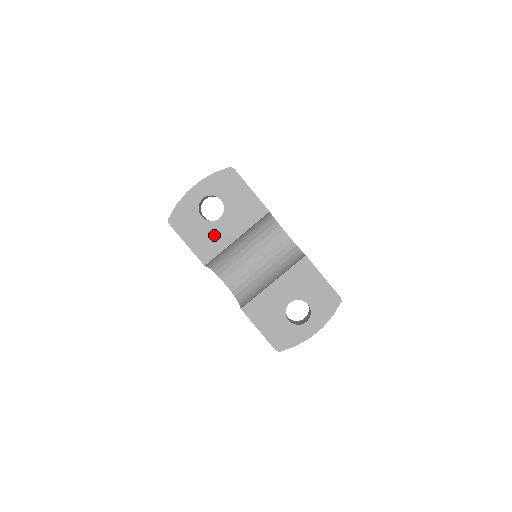
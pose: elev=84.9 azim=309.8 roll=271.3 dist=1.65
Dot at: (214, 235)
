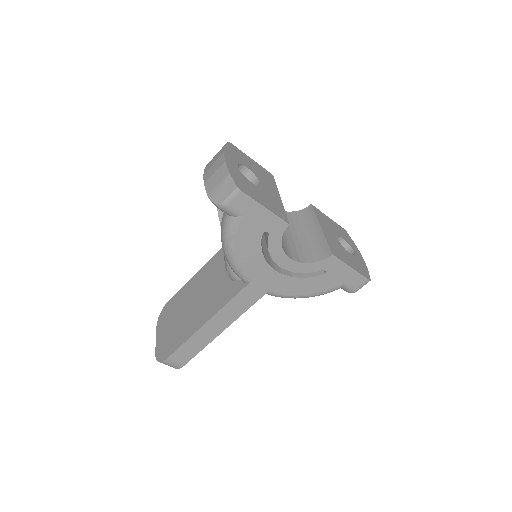
Dot at: (269, 196)
